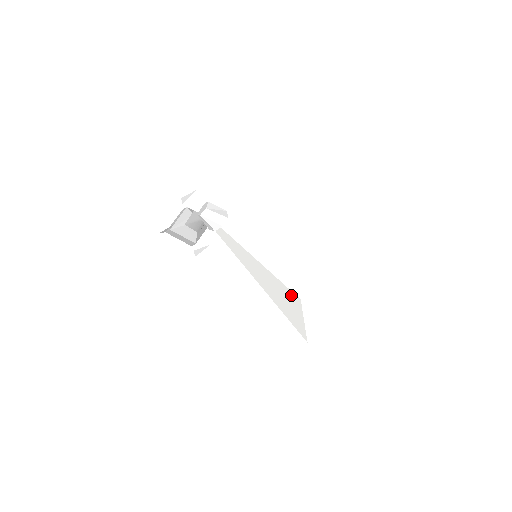
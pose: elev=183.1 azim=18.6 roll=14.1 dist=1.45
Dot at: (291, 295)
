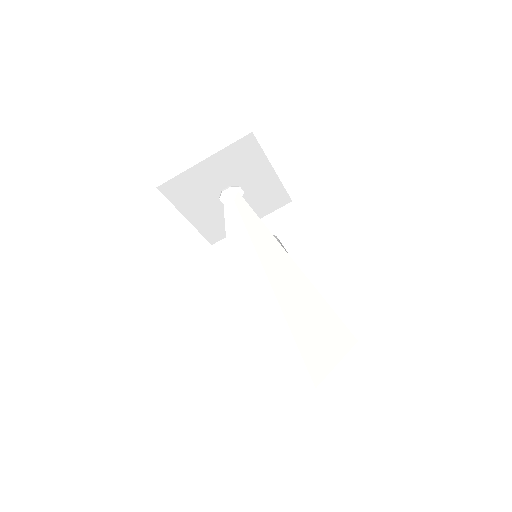
Dot at: (293, 357)
